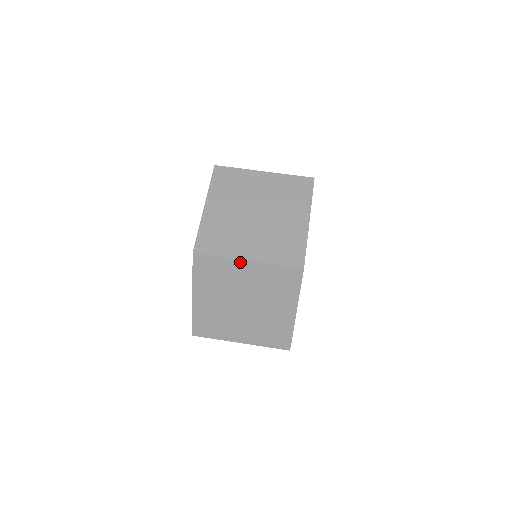
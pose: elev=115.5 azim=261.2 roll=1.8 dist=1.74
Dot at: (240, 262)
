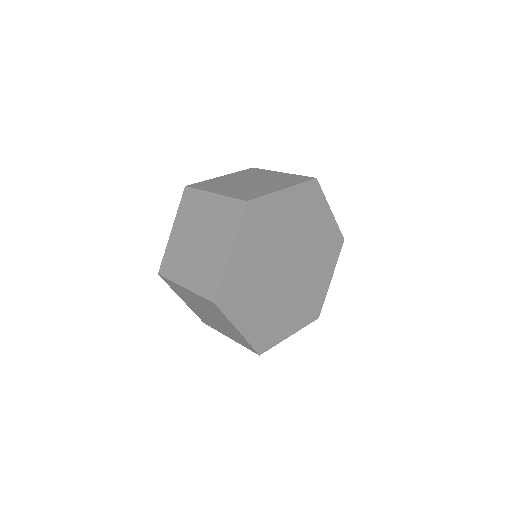
Dot at: (277, 172)
